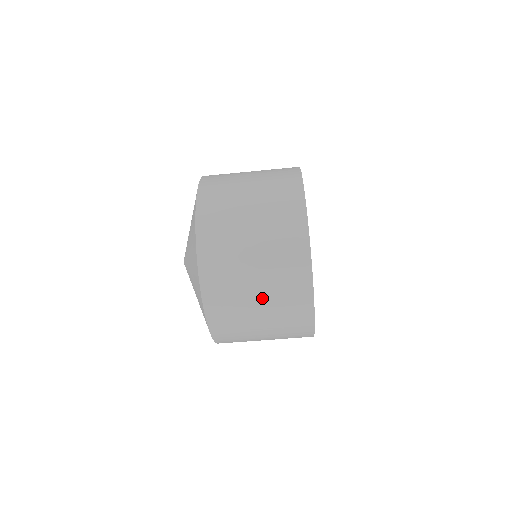
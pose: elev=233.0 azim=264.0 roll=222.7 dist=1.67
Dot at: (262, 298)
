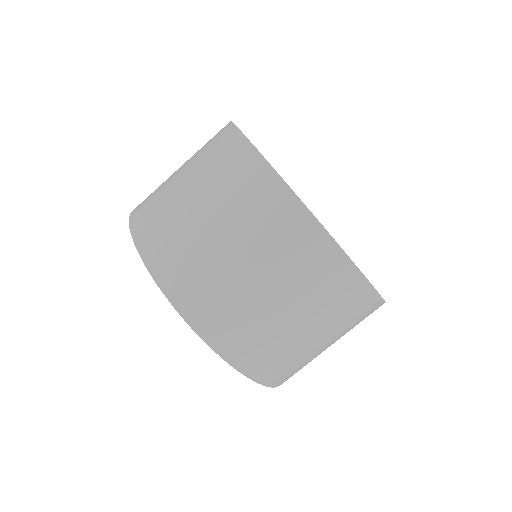
Dot at: (301, 317)
